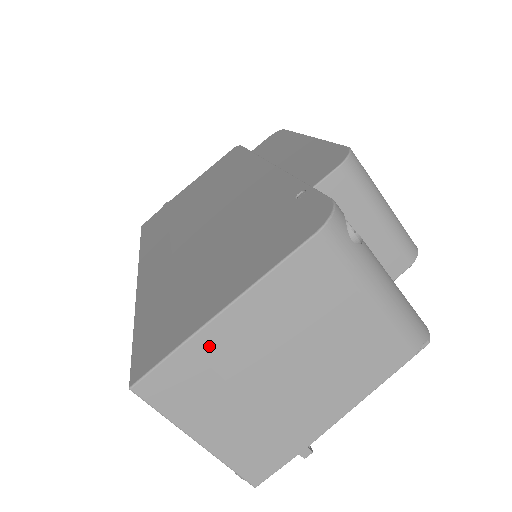
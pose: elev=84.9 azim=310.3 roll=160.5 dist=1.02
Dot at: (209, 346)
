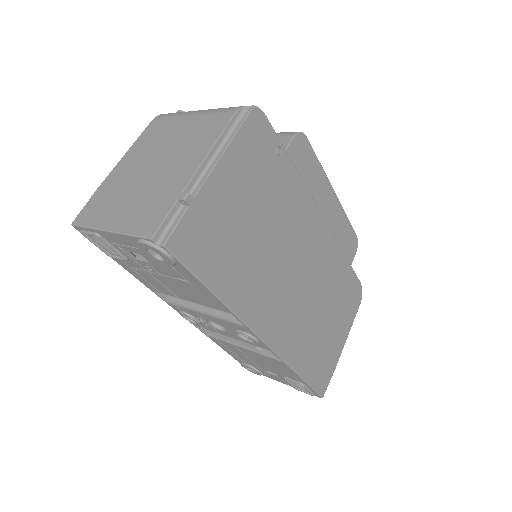
Dot at: (109, 183)
